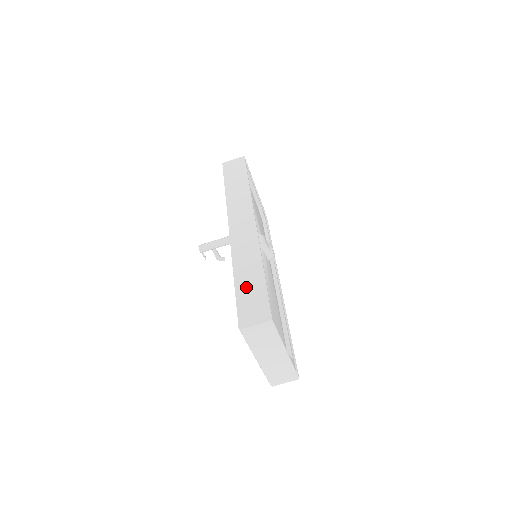
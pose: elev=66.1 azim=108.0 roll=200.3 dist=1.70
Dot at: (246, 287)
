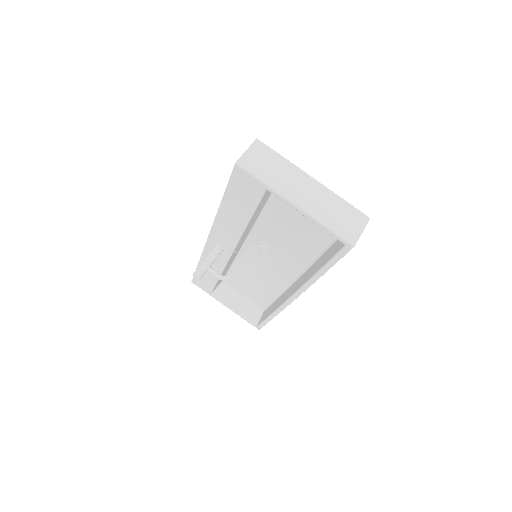
Dot at: occluded
